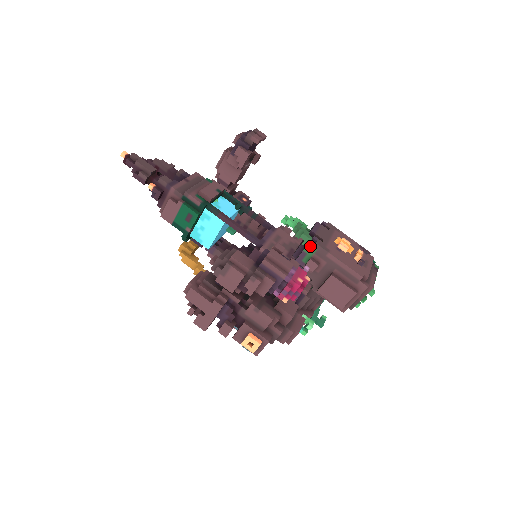
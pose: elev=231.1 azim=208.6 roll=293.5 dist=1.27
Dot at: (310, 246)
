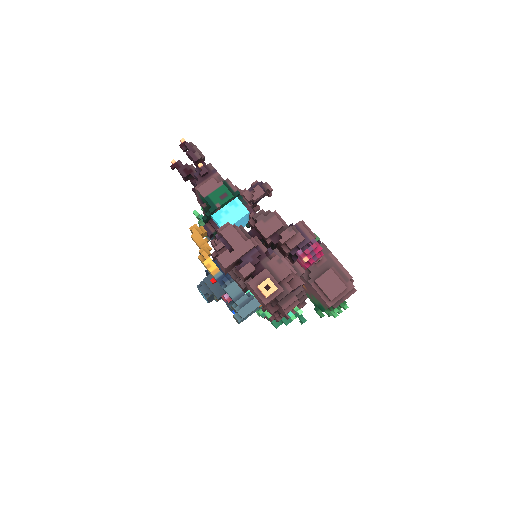
Dot at: occluded
